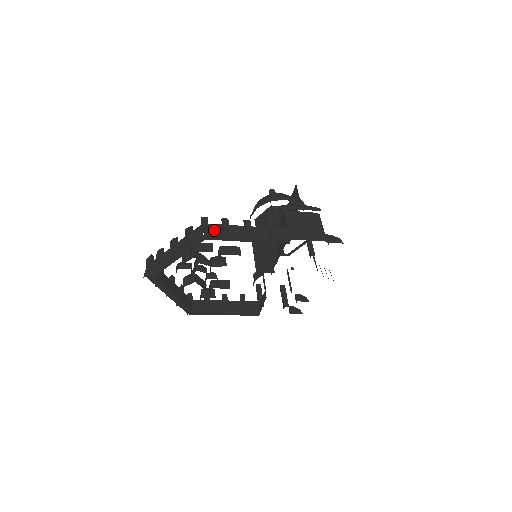
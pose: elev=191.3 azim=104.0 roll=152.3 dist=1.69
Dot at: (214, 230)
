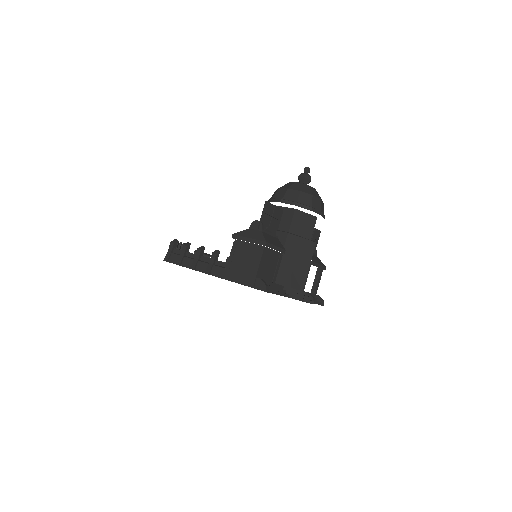
Dot at: (173, 257)
